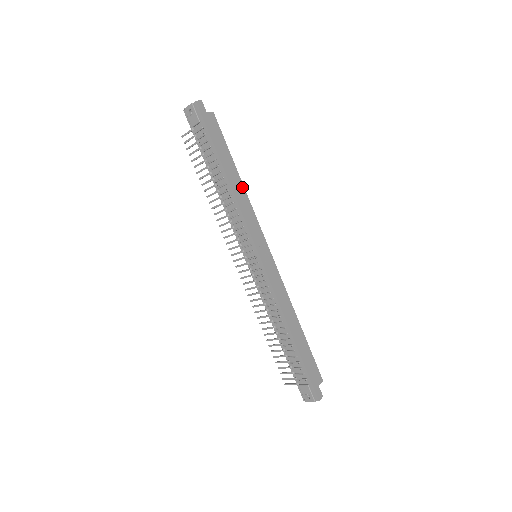
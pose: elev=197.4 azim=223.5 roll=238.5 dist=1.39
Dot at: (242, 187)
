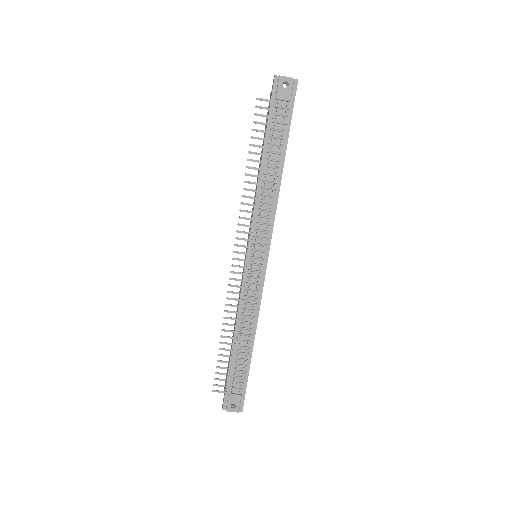
Dot at: occluded
